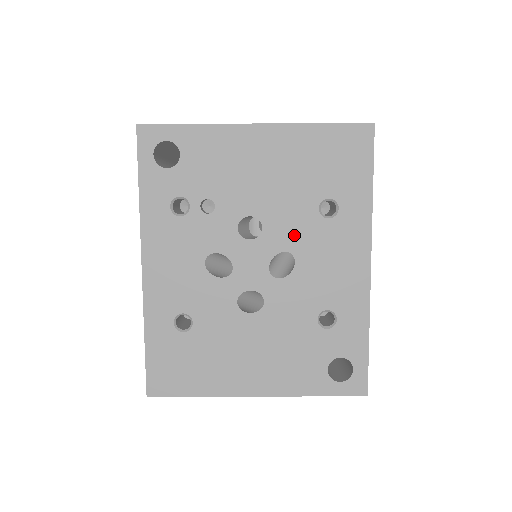
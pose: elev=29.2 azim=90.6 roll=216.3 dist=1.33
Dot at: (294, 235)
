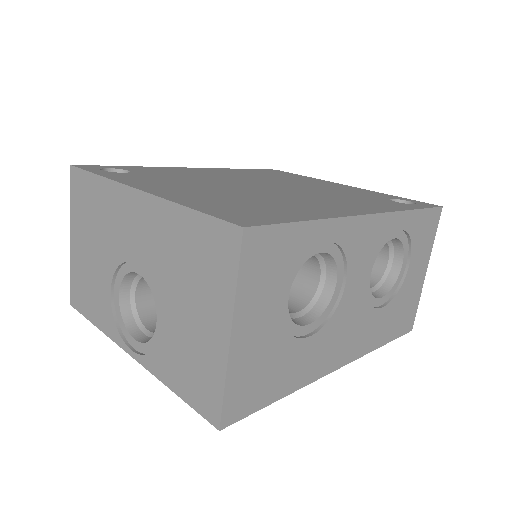
Dot at: occluded
